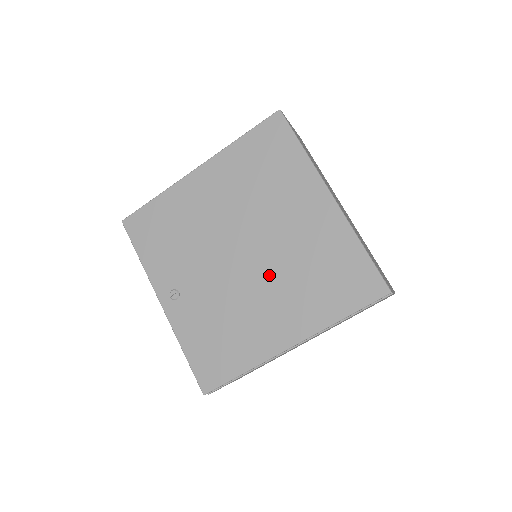
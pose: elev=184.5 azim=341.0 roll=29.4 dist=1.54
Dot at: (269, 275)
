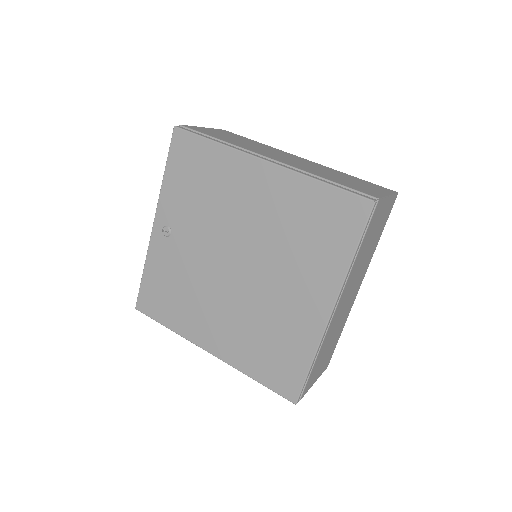
Dot at: (237, 301)
